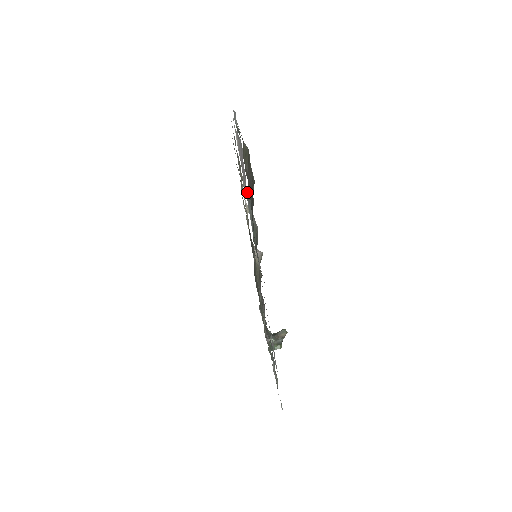
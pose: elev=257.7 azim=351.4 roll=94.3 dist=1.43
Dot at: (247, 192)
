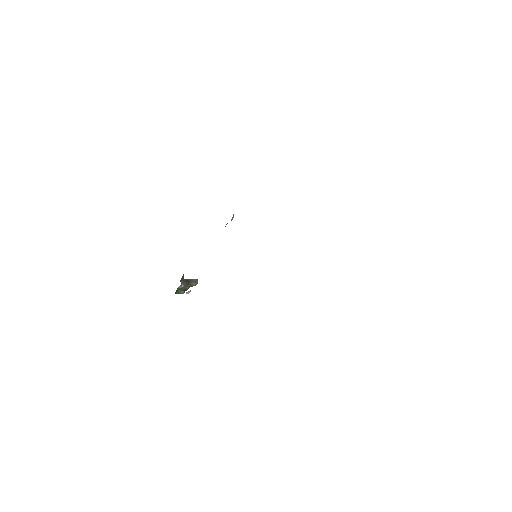
Dot at: occluded
